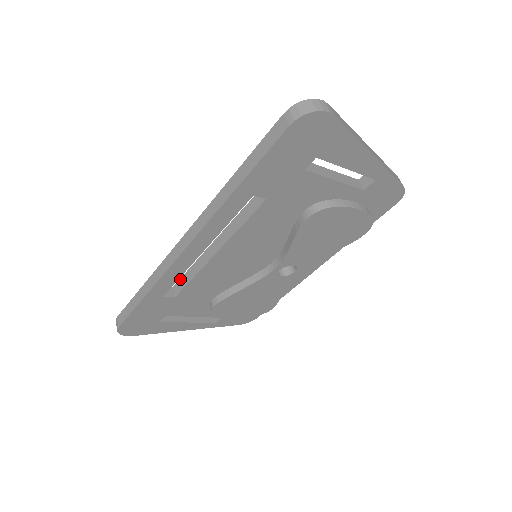
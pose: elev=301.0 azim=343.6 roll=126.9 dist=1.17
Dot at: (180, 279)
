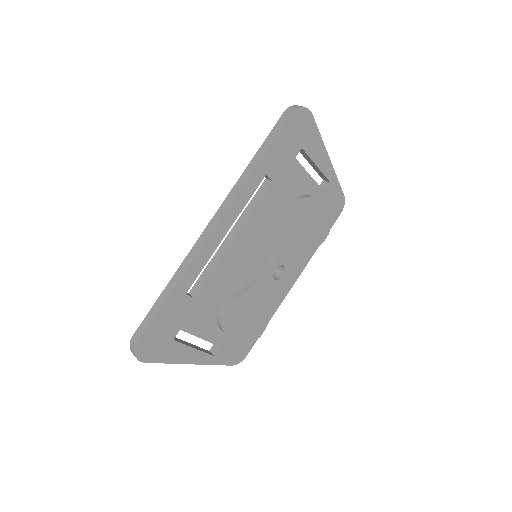
Dot at: (197, 281)
